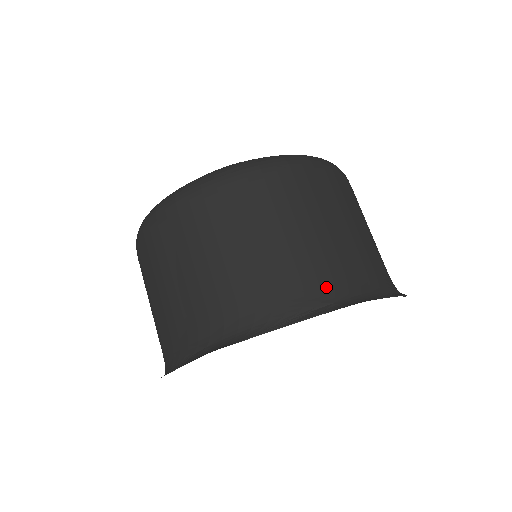
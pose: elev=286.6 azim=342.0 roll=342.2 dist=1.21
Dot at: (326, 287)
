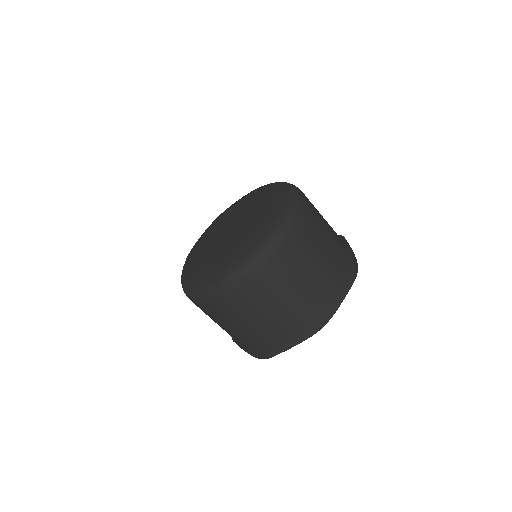
Dot at: (251, 347)
